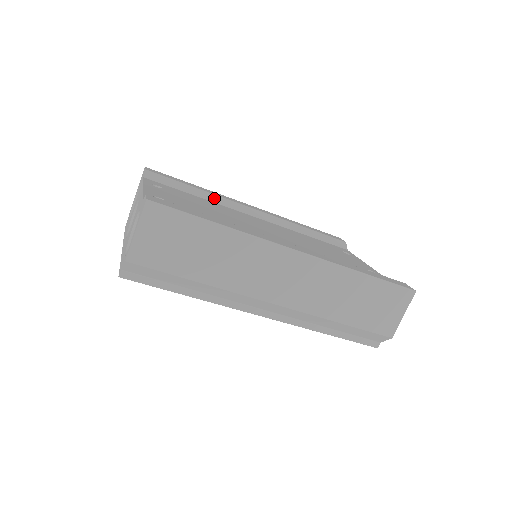
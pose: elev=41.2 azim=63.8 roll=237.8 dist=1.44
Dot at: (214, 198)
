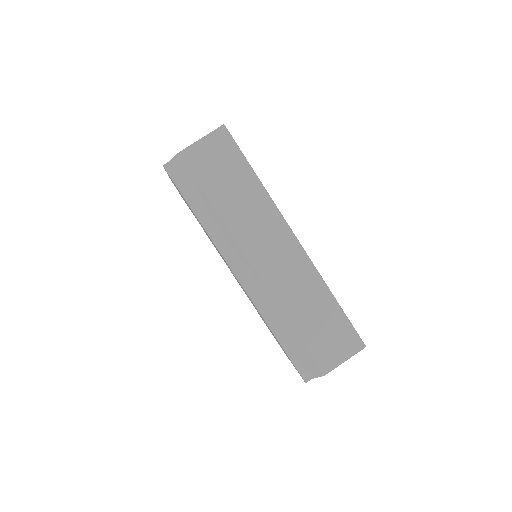
Dot at: occluded
